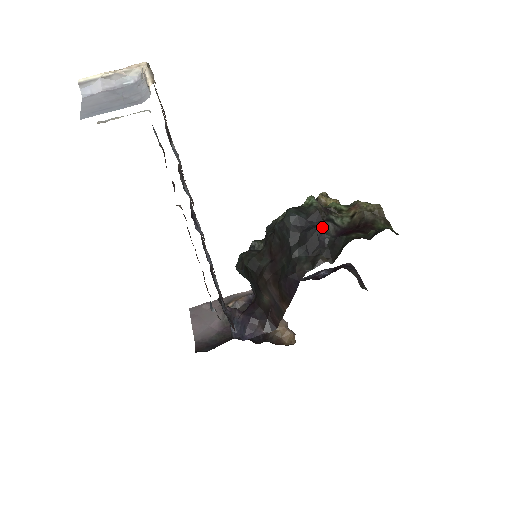
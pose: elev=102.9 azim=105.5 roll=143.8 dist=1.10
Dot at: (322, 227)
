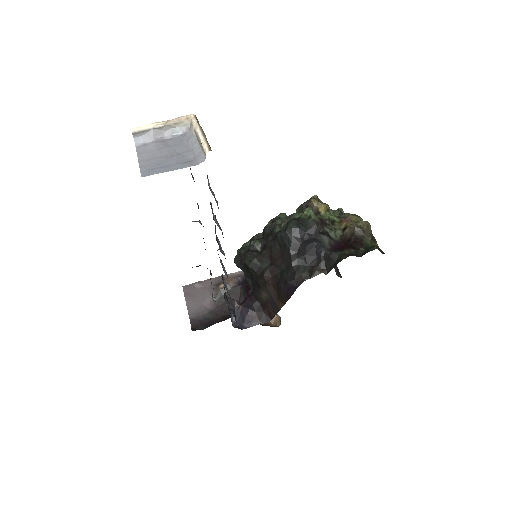
Dot at: (319, 240)
